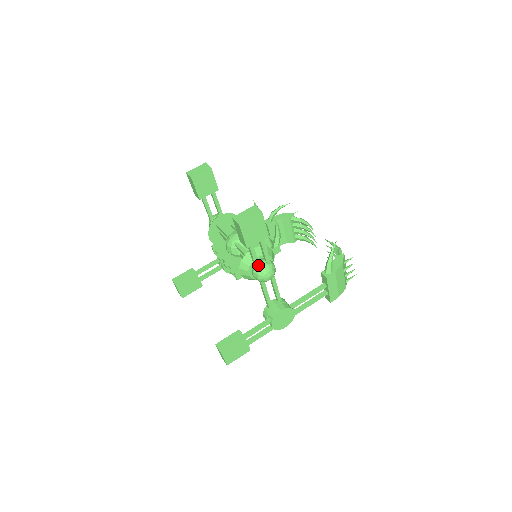
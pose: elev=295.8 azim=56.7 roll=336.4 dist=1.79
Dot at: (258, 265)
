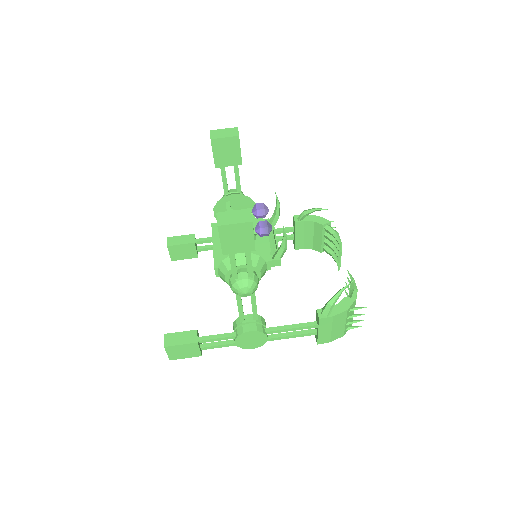
Dot at: (236, 275)
